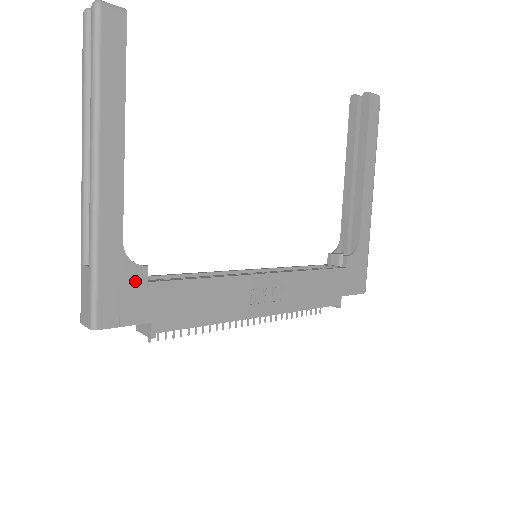
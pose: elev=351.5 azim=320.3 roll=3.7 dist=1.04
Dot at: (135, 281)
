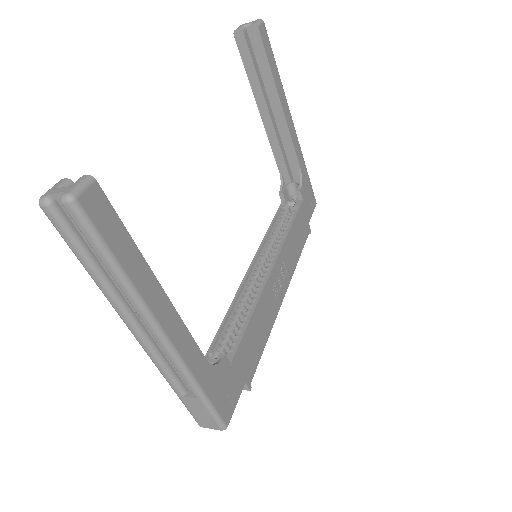
Dot at: (225, 373)
